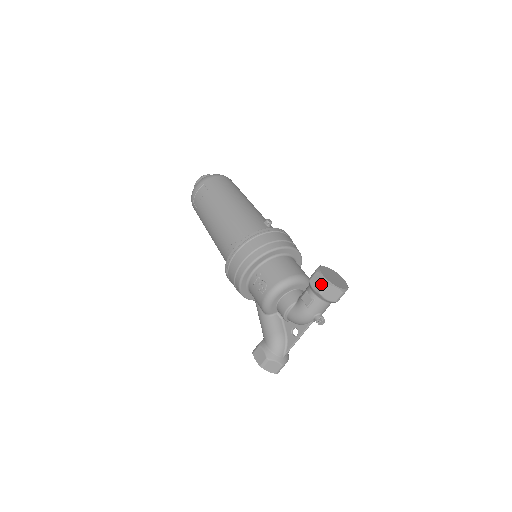
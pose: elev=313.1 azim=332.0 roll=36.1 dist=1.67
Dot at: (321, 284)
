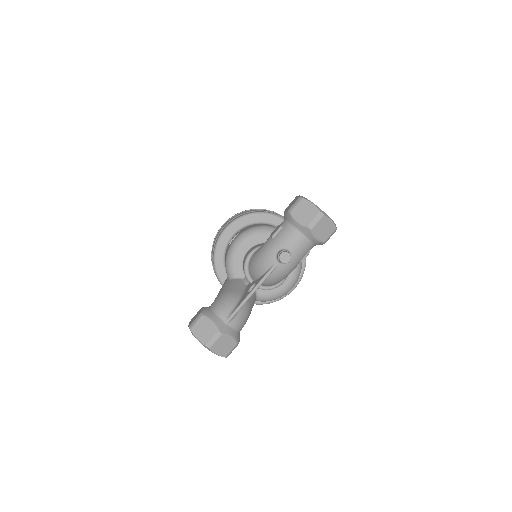
Dot at: (294, 201)
